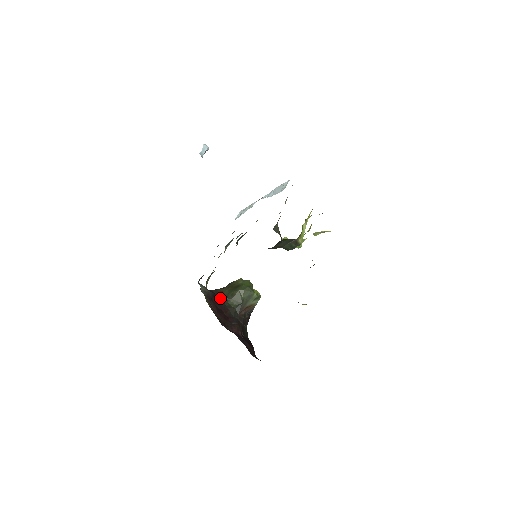
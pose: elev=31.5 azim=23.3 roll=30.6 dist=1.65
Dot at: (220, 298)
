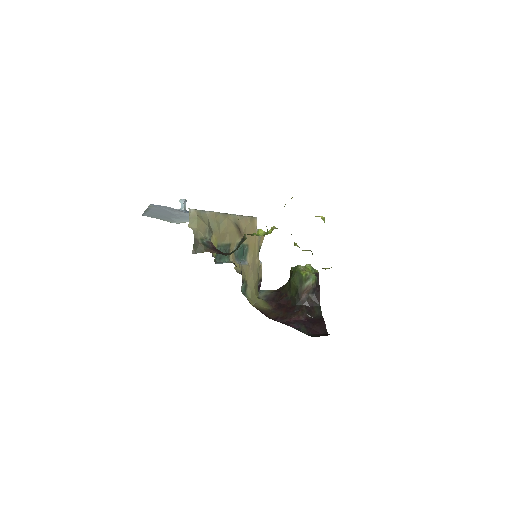
Dot at: (283, 293)
